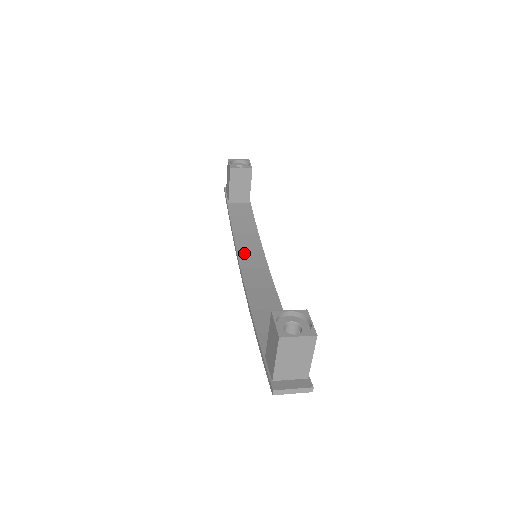
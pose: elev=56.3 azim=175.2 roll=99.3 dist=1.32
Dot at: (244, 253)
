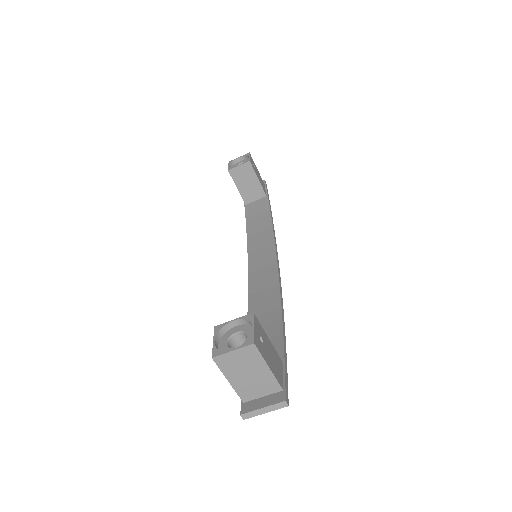
Dot at: (254, 255)
